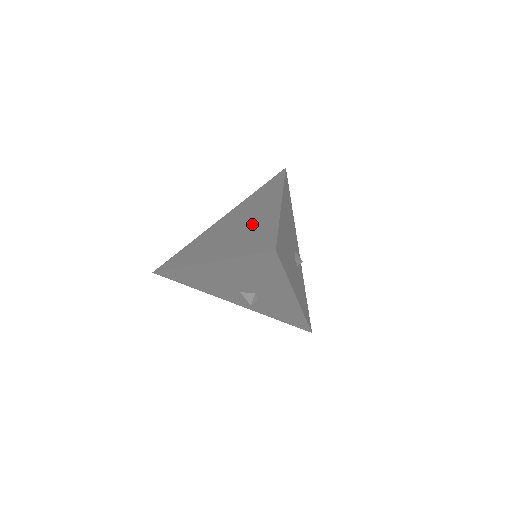
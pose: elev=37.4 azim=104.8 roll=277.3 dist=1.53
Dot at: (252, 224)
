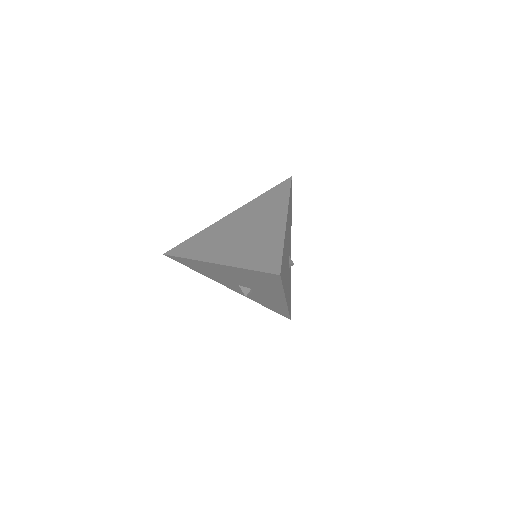
Dot at: (259, 235)
